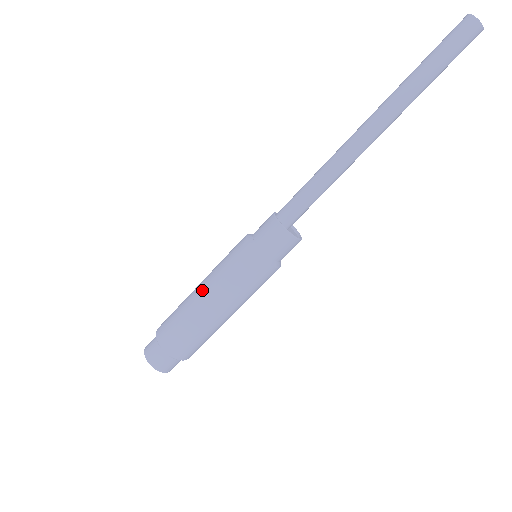
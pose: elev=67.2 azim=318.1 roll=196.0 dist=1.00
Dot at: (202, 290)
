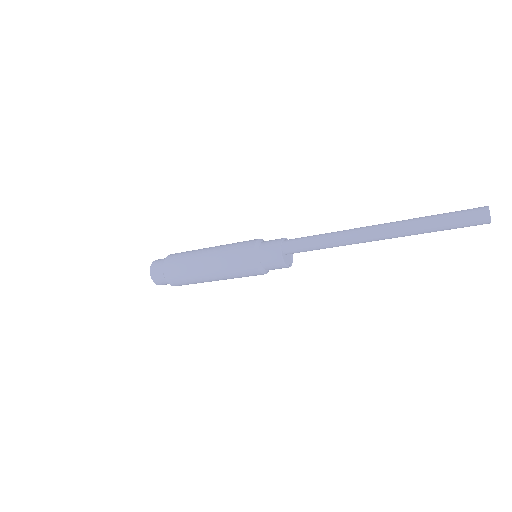
Dot at: (210, 251)
